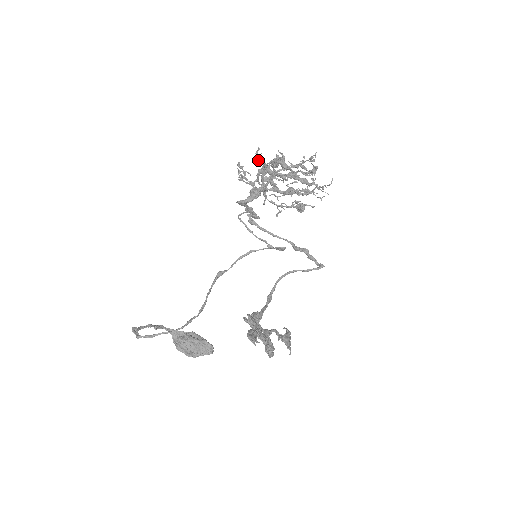
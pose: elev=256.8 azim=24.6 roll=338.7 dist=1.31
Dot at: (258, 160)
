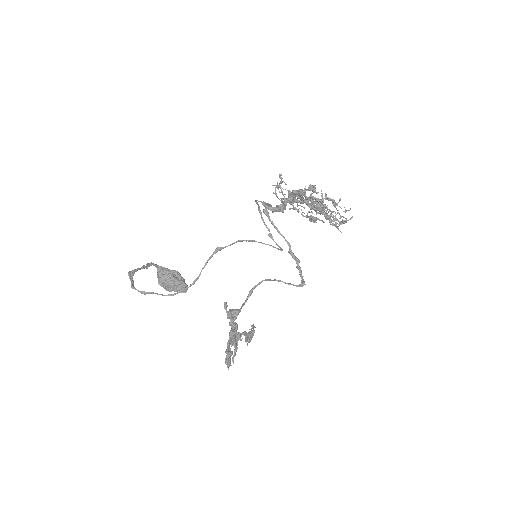
Dot at: (299, 197)
